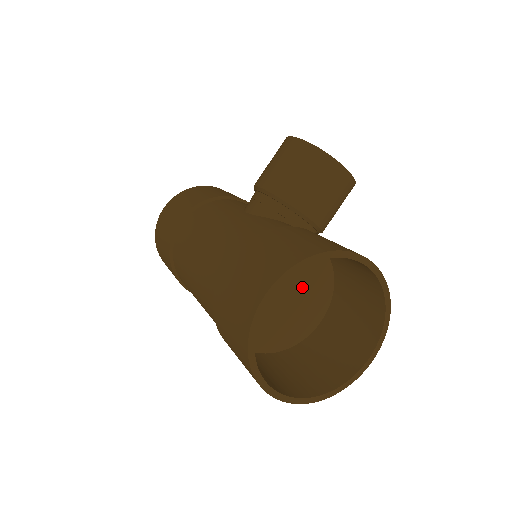
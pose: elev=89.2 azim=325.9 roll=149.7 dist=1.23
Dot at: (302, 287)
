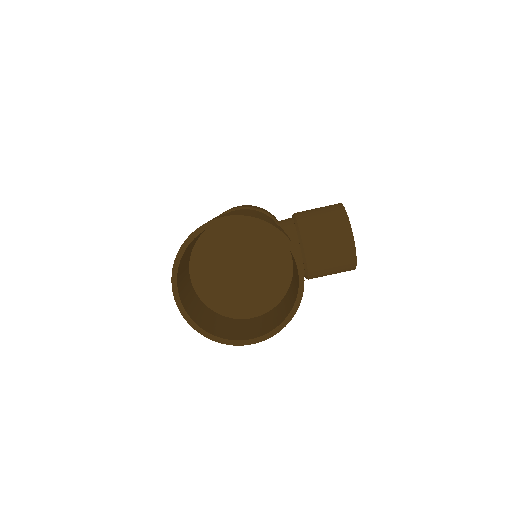
Dot at: (259, 279)
